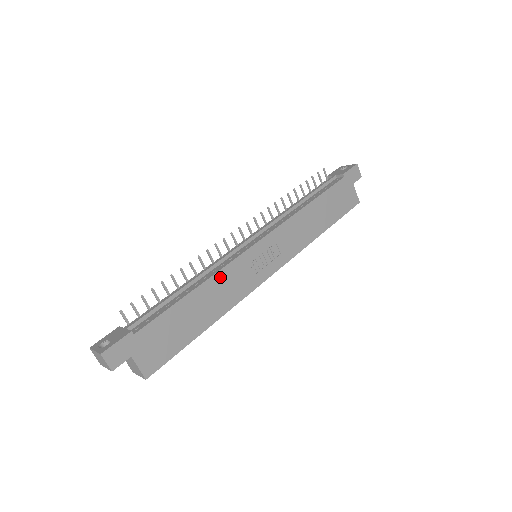
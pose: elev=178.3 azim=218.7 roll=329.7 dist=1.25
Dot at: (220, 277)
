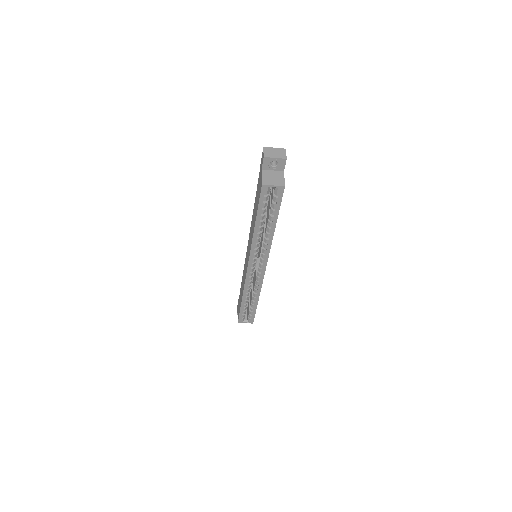
Dot at: occluded
